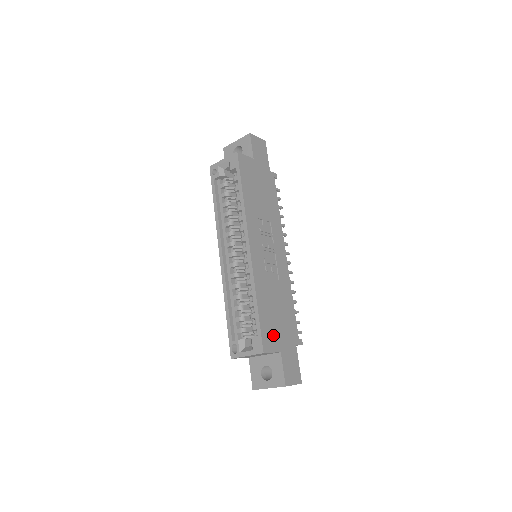
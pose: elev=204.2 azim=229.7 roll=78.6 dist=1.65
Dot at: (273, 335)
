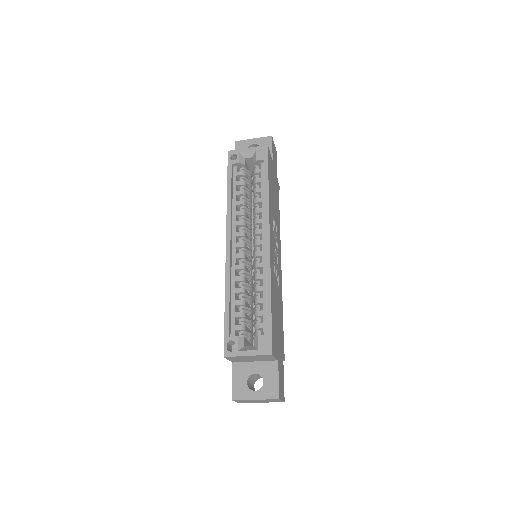
Dot at: (276, 339)
